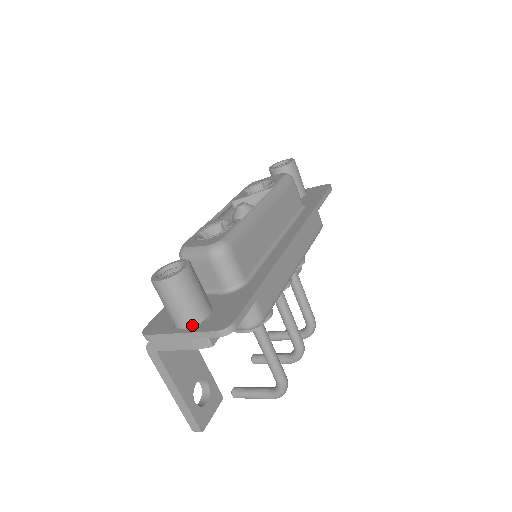
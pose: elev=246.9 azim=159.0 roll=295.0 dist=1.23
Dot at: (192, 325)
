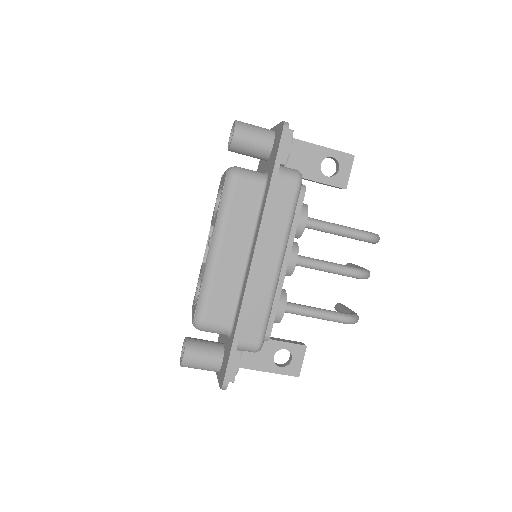
Dot at: (218, 372)
